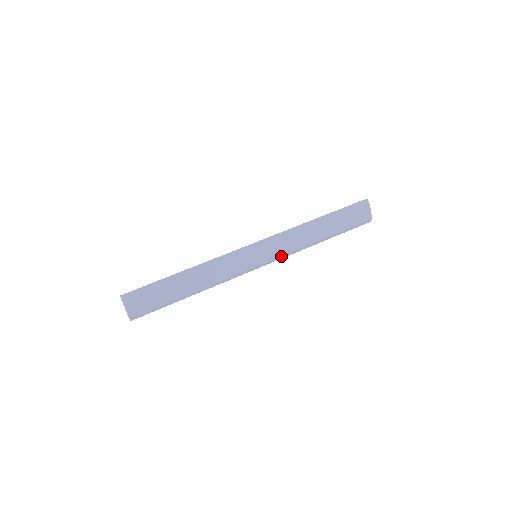
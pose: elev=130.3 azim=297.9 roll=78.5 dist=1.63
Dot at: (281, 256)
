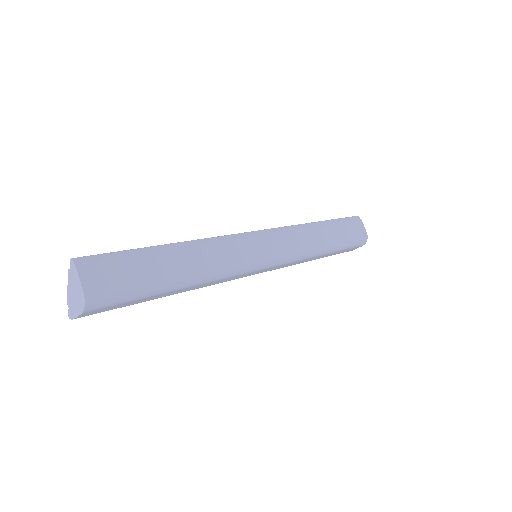
Dot at: (288, 255)
